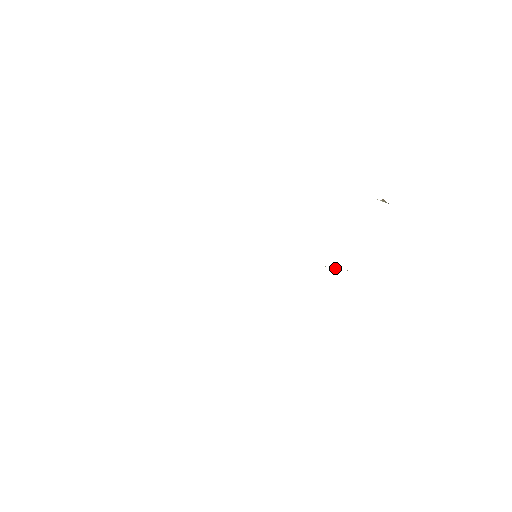
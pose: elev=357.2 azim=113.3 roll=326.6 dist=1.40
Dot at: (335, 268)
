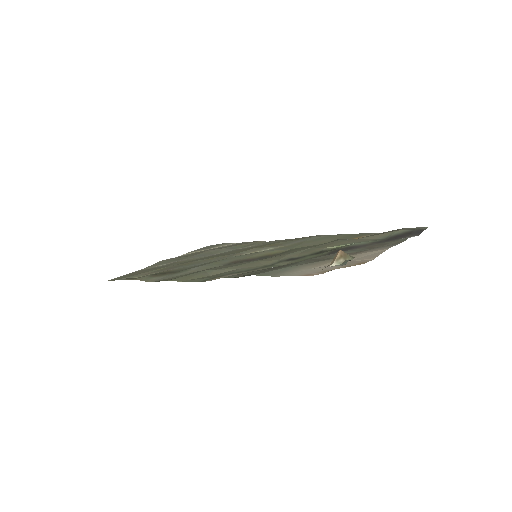
Dot at: (336, 246)
